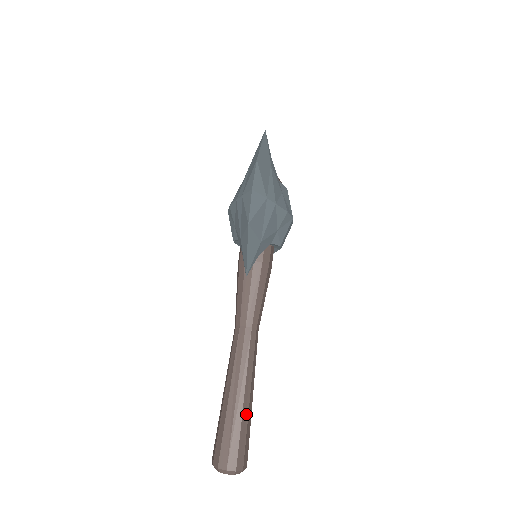
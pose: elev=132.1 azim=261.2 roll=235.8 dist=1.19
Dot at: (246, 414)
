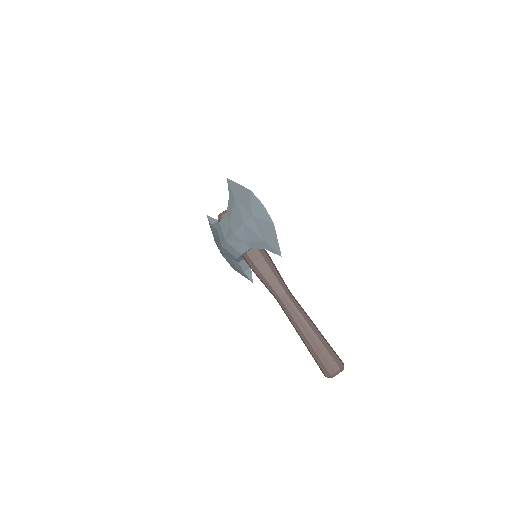
Dot at: (323, 336)
